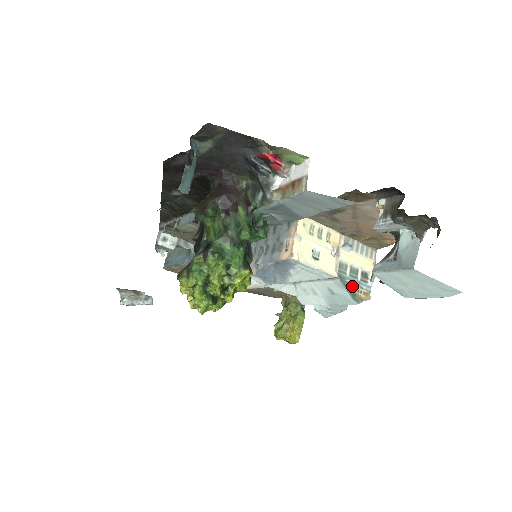
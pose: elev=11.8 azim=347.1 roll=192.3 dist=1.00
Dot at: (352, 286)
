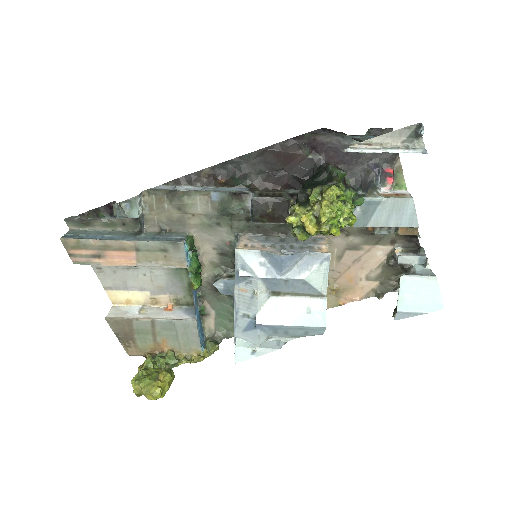
Dot at: occluded
